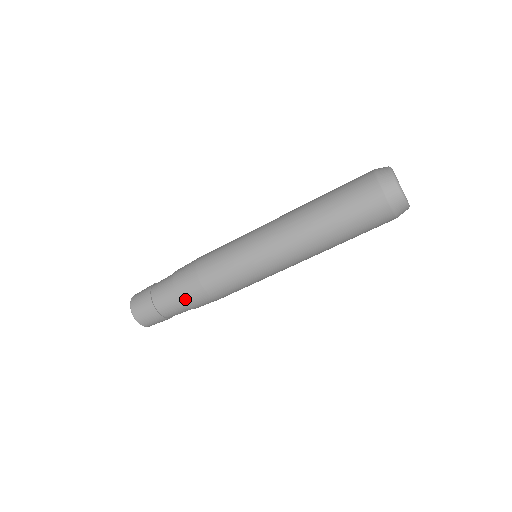
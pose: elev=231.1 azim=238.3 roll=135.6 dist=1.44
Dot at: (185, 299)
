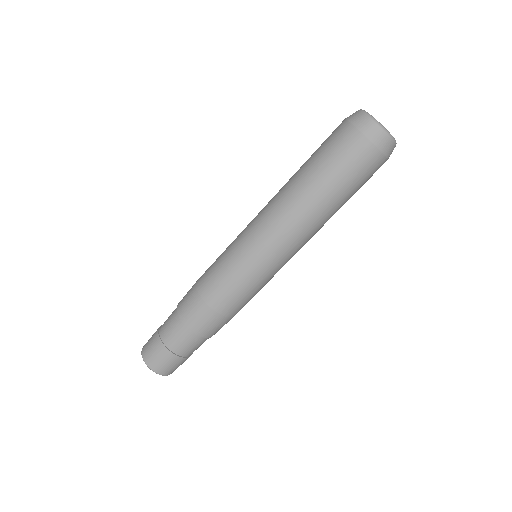
Dot at: (202, 331)
